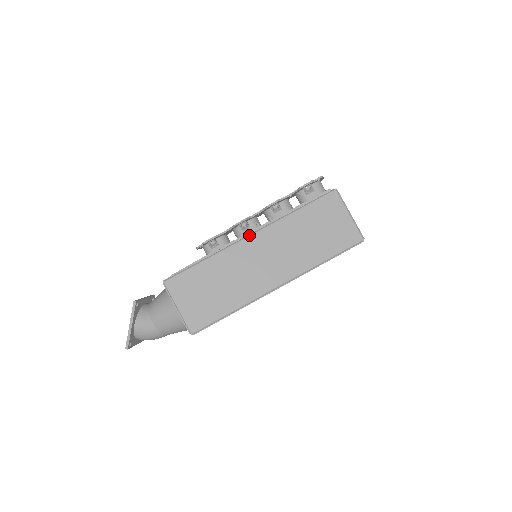
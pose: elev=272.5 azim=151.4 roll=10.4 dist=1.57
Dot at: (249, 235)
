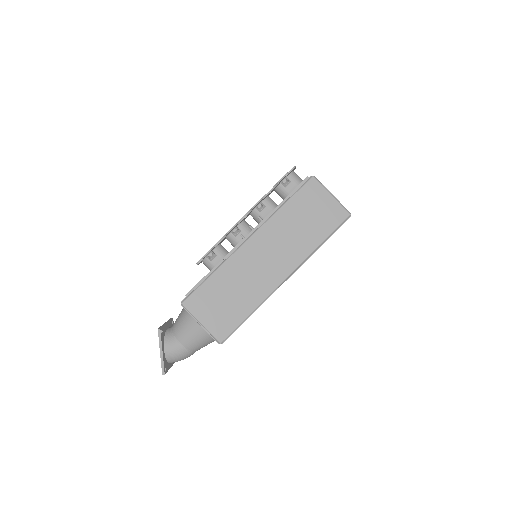
Dot at: (247, 239)
